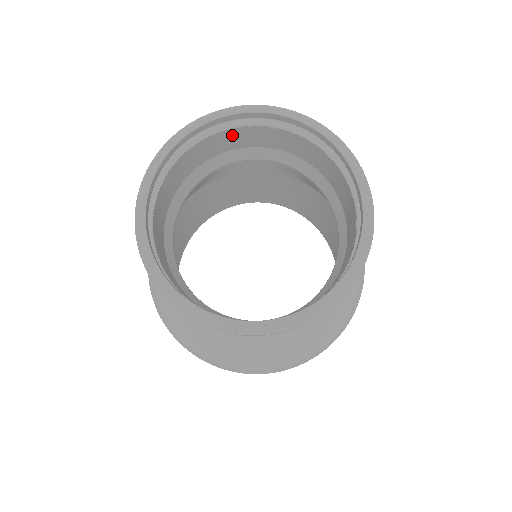
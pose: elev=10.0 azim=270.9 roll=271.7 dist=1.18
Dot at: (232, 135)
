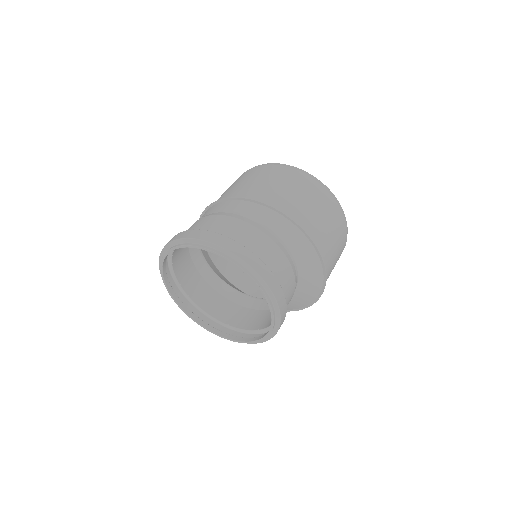
Dot at: occluded
